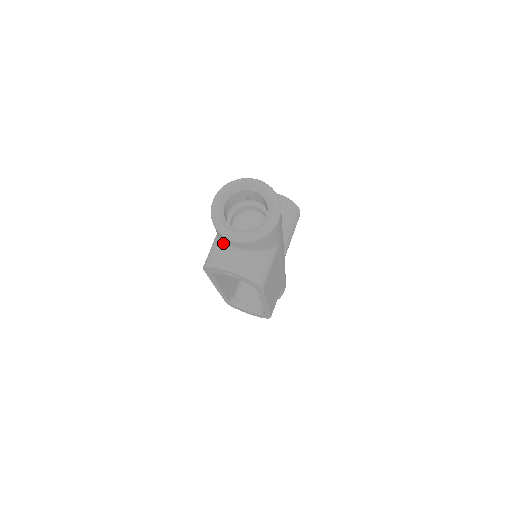
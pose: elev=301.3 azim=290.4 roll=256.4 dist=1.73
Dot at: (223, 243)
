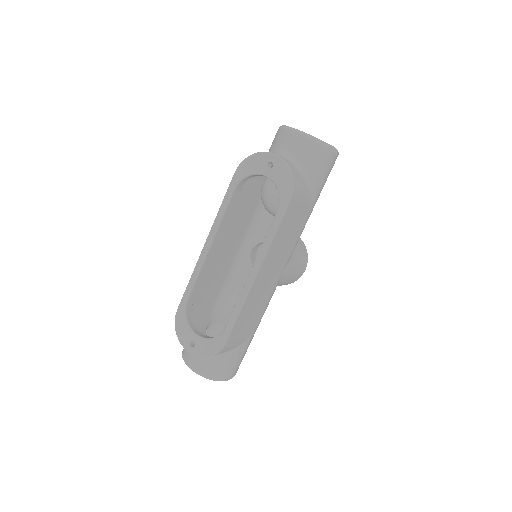
Dot at: (275, 151)
